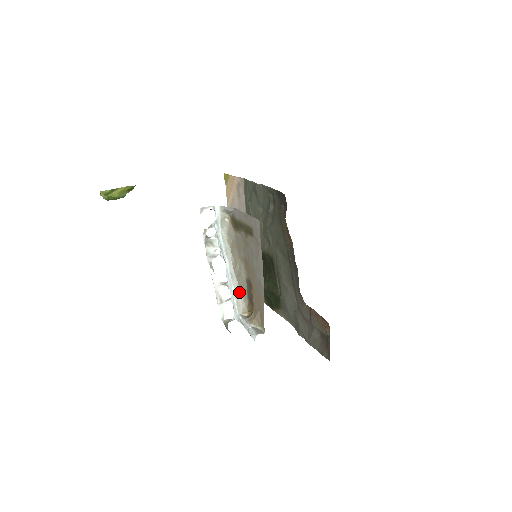
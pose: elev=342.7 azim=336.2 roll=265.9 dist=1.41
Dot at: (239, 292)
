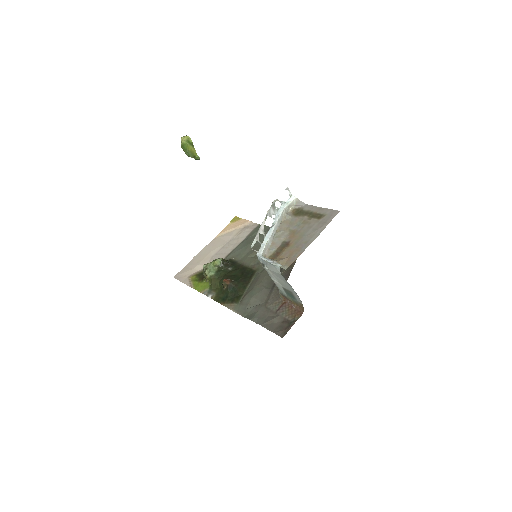
Dot at: (269, 245)
